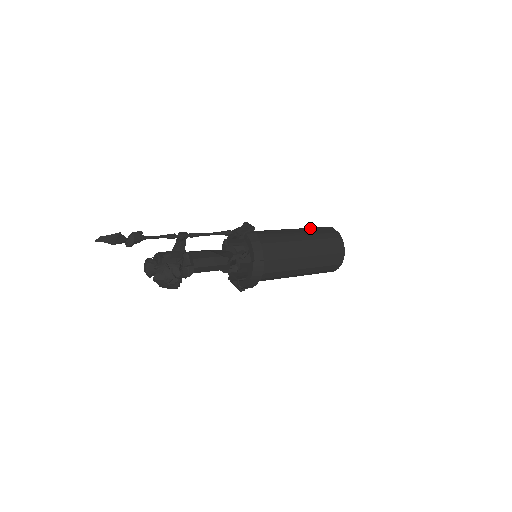
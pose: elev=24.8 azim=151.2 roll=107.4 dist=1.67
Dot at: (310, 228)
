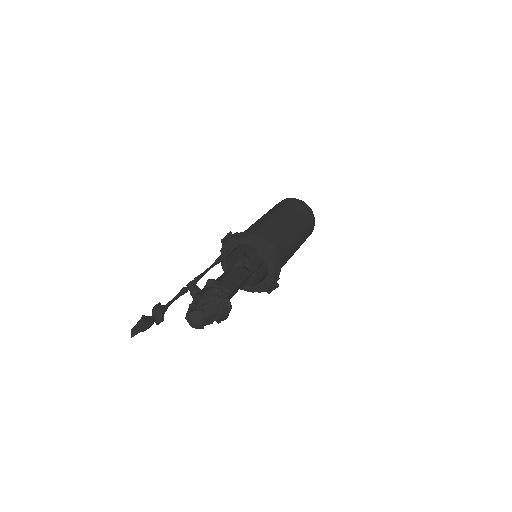
Dot at: occluded
